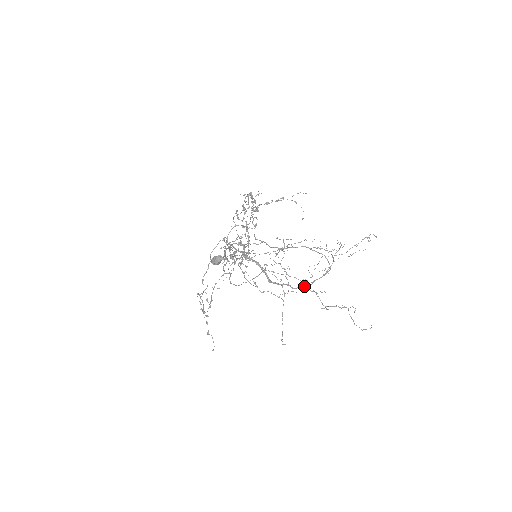
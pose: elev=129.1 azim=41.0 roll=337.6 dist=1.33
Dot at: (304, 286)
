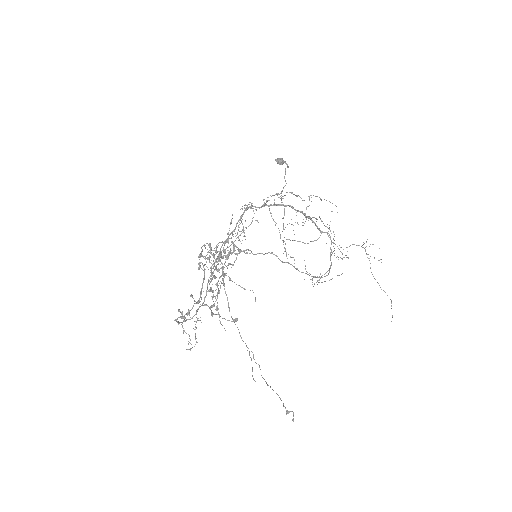
Dot at: (332, 242)
